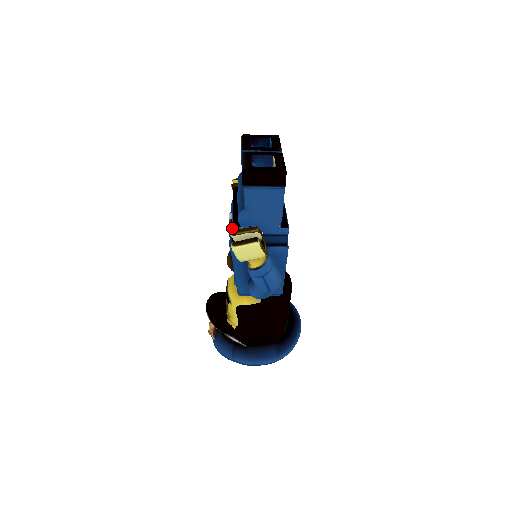
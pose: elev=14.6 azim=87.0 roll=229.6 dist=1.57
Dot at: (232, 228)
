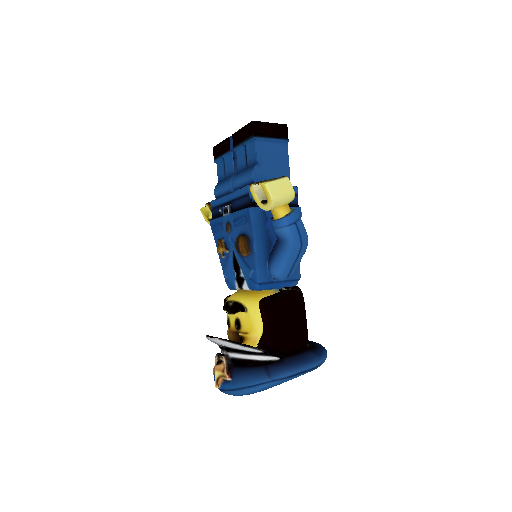
Dot at: (248, 186)
